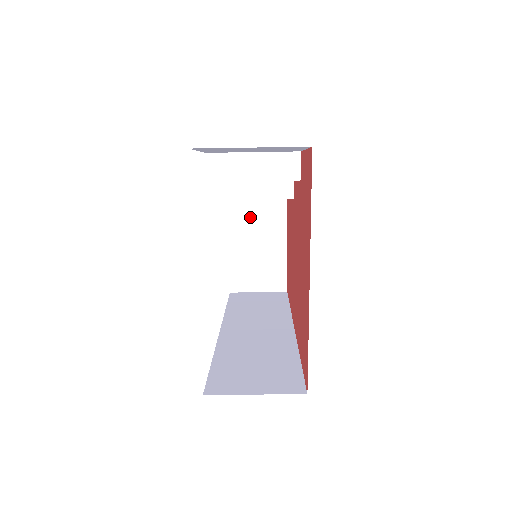
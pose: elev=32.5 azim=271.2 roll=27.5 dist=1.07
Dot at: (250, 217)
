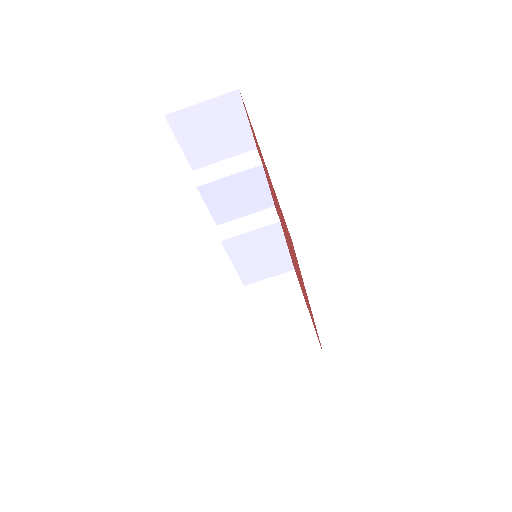
Dot at: (269, 299)
